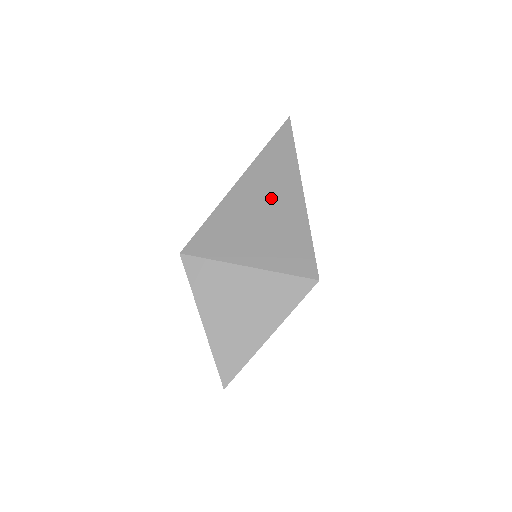
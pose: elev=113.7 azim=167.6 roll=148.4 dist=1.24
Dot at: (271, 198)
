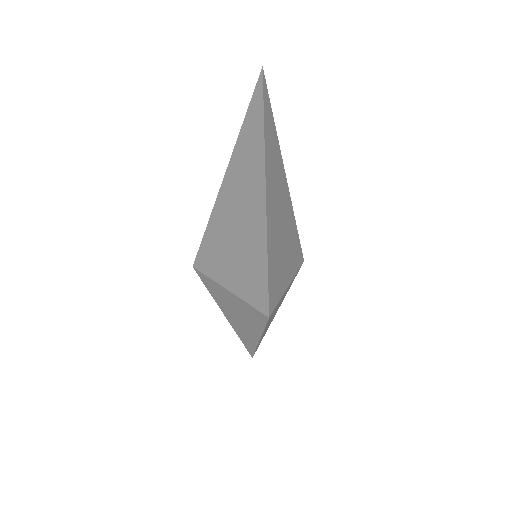
Dot at: (242, 211)
